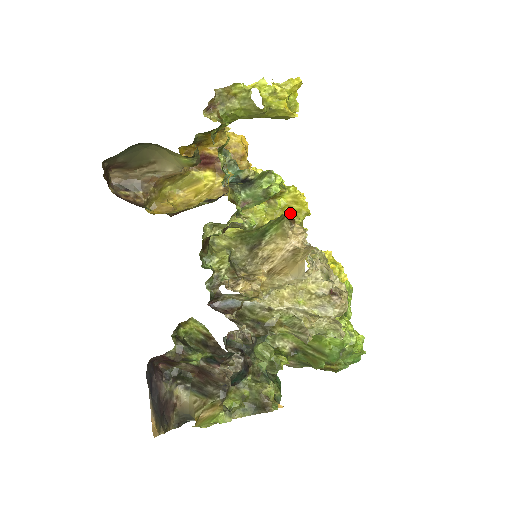
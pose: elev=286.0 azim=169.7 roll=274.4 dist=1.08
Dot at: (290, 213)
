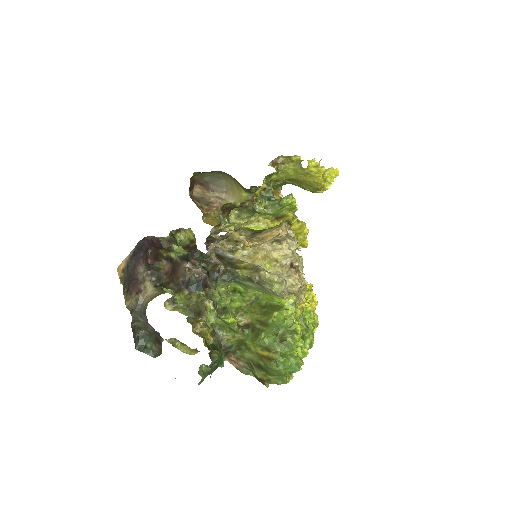
Dot at: occluded
